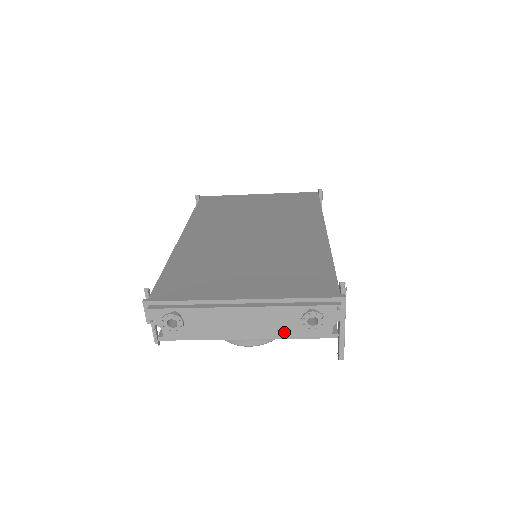
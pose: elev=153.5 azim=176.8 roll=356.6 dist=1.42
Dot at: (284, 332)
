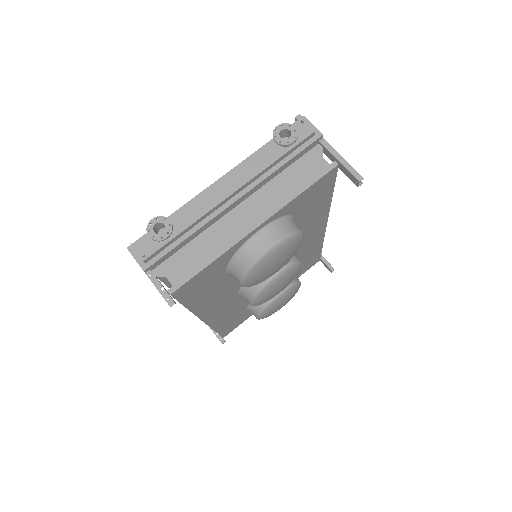
Dot at: (285, 194)
